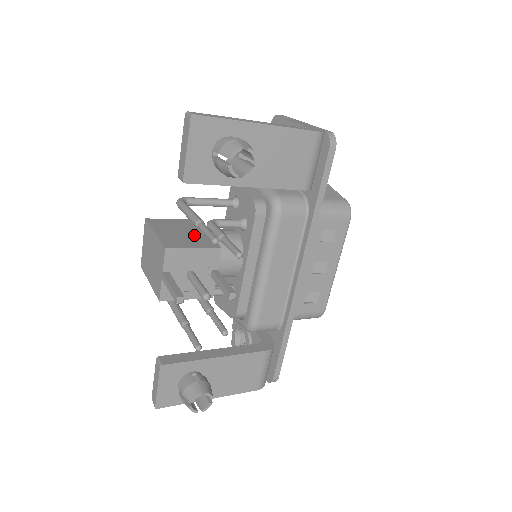
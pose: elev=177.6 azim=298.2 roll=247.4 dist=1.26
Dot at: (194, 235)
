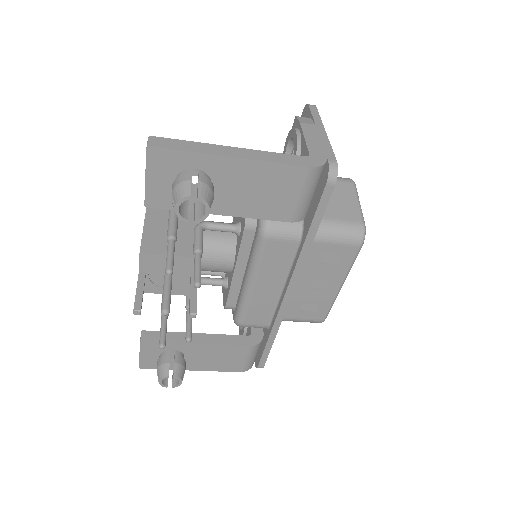
Dot at: (183, 234)
